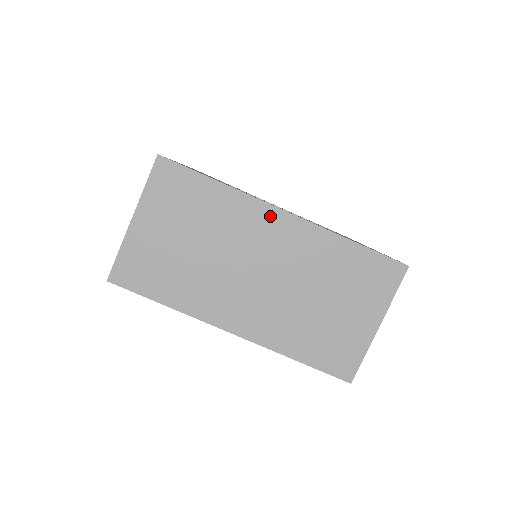
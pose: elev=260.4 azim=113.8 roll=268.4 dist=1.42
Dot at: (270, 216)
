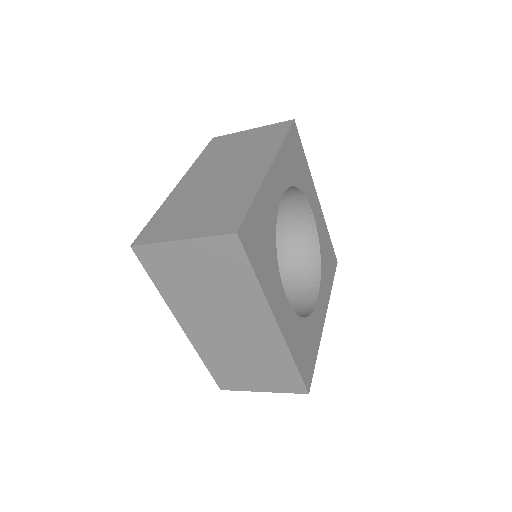
Dot at: (266, 318)
